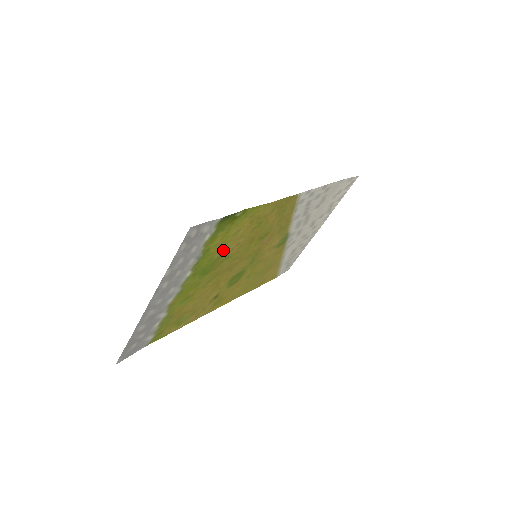
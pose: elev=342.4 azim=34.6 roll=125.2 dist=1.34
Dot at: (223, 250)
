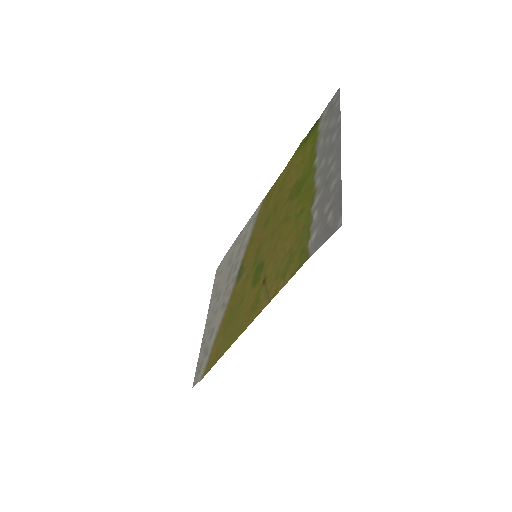
Dot at: (297, 176)
